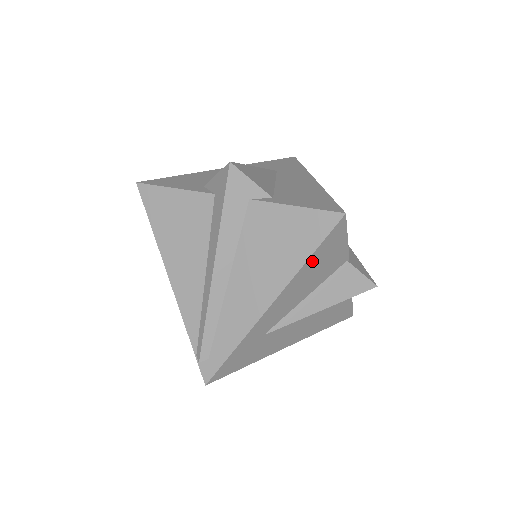
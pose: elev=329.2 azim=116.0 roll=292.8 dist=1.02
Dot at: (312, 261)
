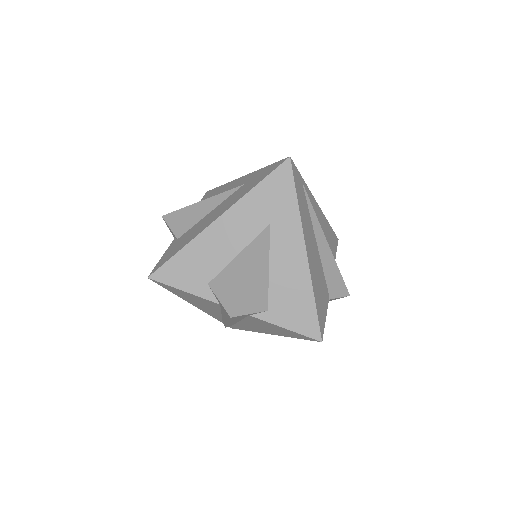
Dot at: occluded
